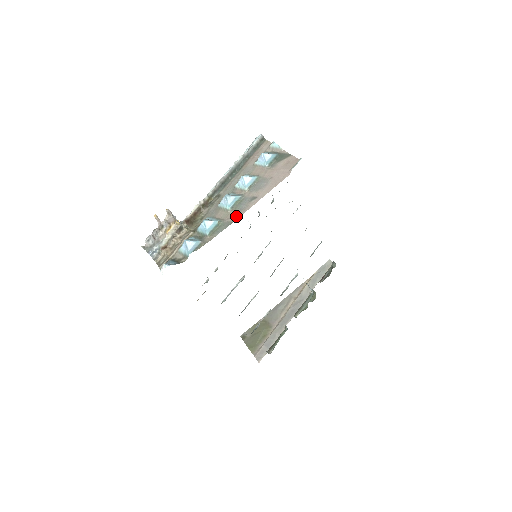
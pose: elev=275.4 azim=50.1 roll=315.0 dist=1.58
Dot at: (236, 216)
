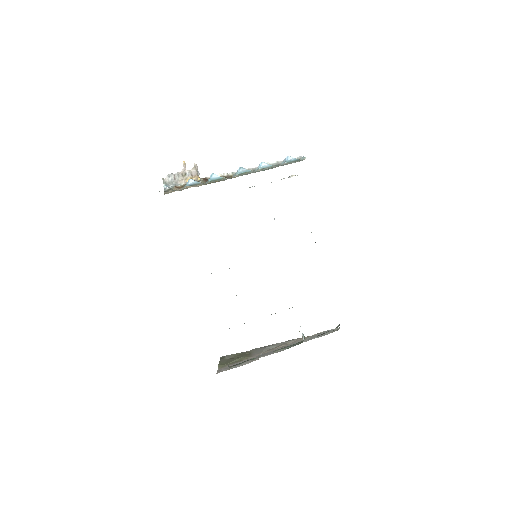
Dot at: occluded
